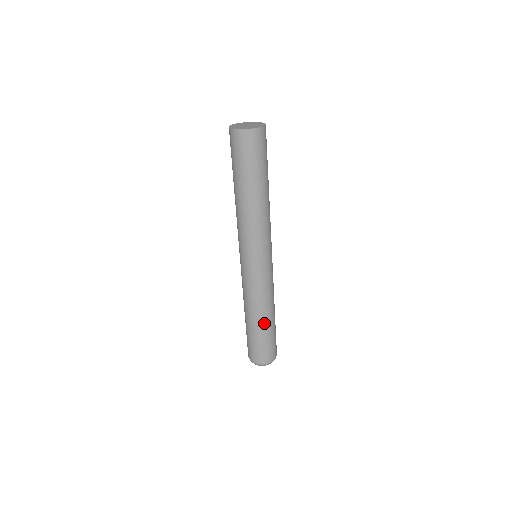
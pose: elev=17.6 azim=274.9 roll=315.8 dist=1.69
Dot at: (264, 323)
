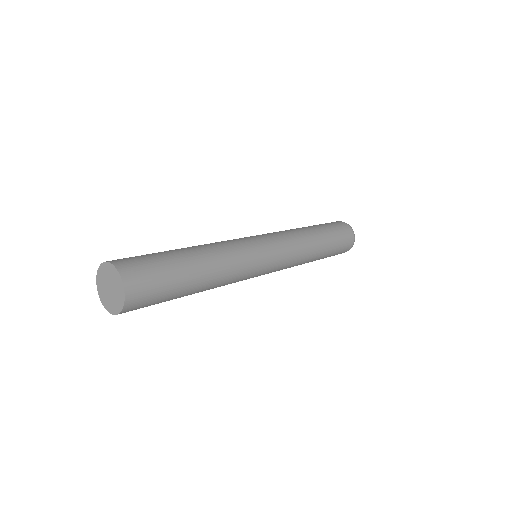
Dot at: (312, 261)
